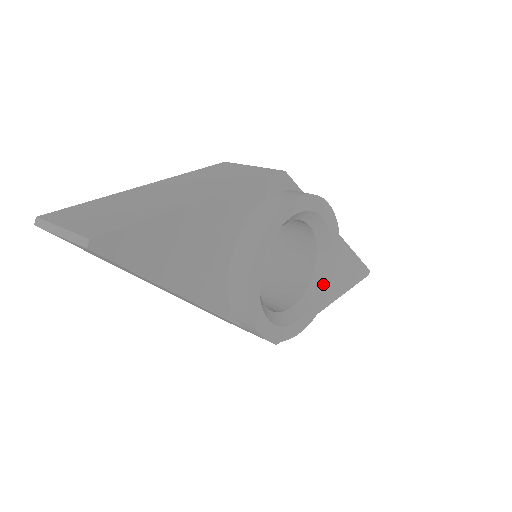
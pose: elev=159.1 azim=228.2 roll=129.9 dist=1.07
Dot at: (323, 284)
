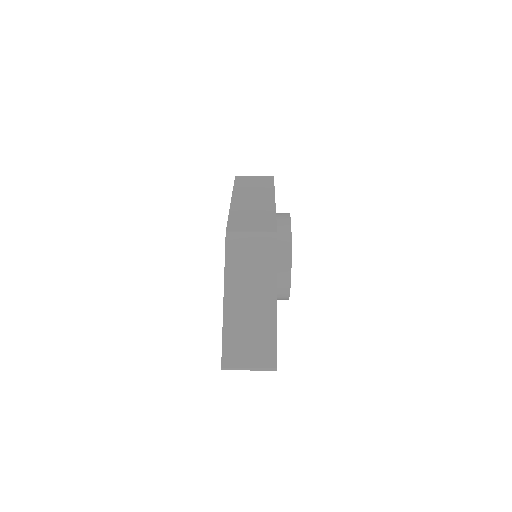
Dot at: occluded
